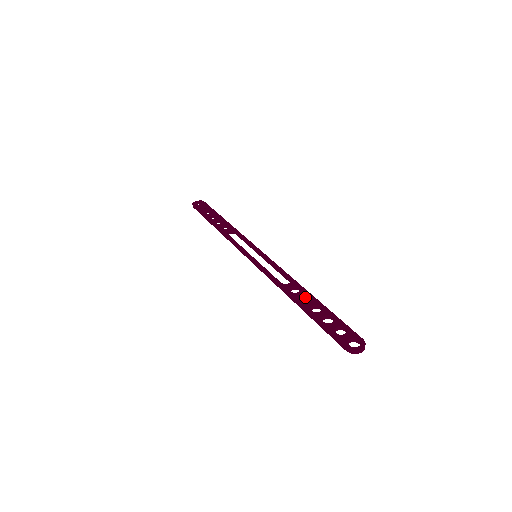
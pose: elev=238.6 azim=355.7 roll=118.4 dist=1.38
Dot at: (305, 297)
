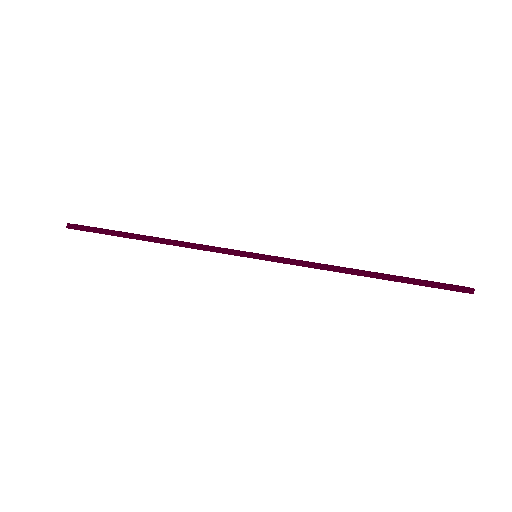
Dot at: occluded
